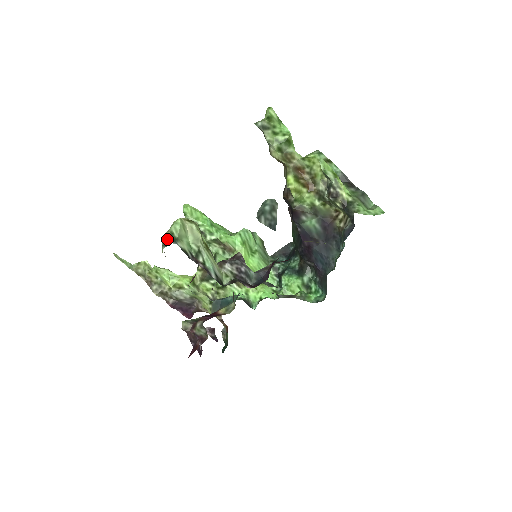
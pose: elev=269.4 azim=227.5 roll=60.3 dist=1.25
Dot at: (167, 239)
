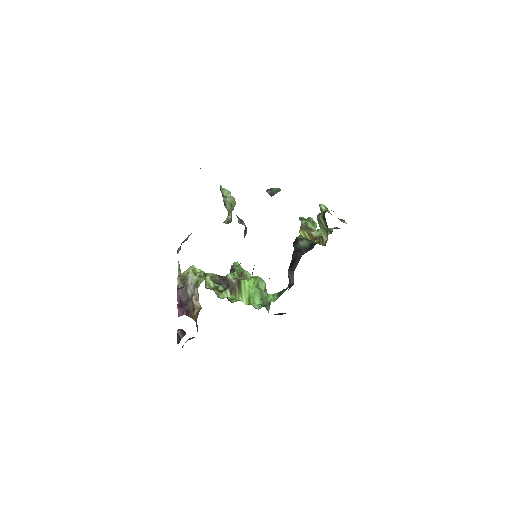
Dot at: occluded
